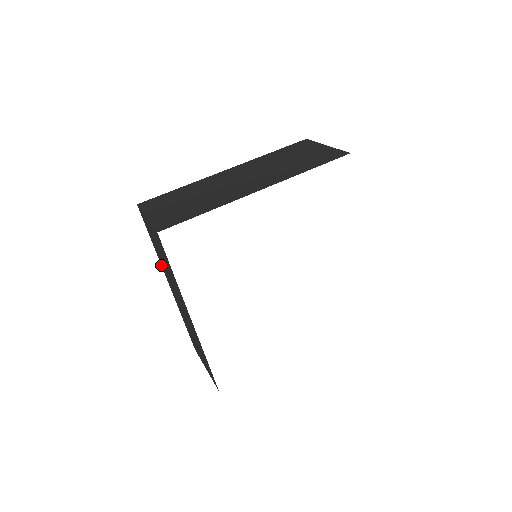
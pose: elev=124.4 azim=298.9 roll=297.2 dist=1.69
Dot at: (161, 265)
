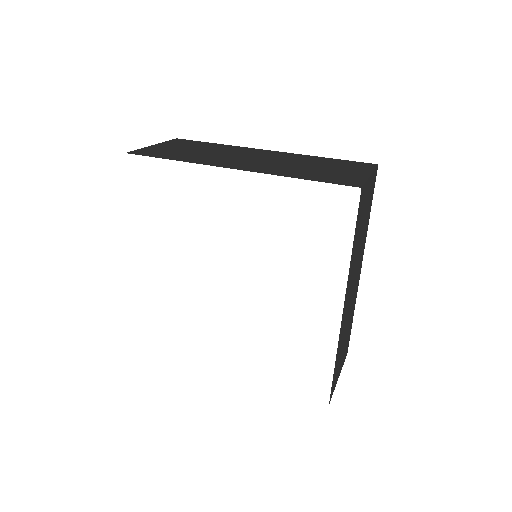
Dot at: occluded
